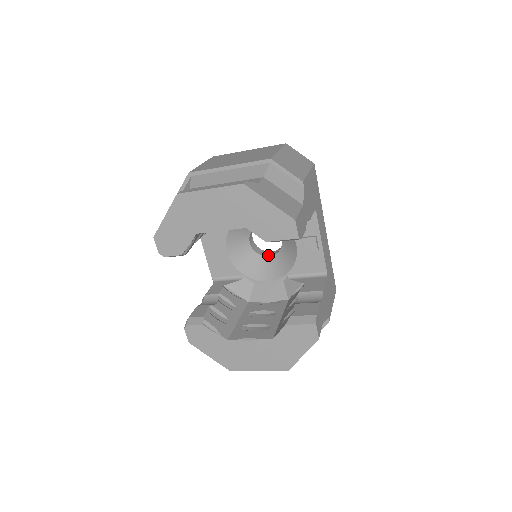
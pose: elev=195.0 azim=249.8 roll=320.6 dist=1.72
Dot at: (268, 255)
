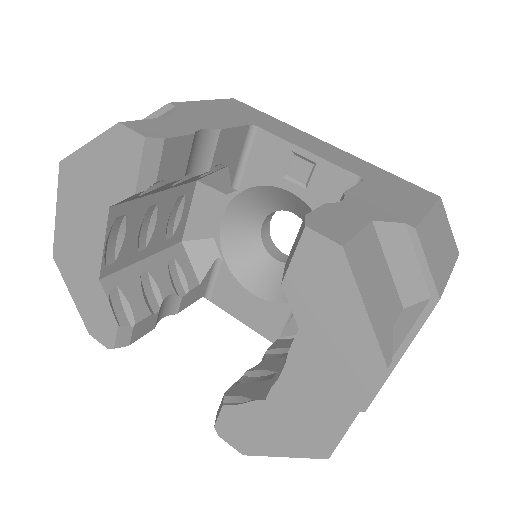
Dot at: occluded
